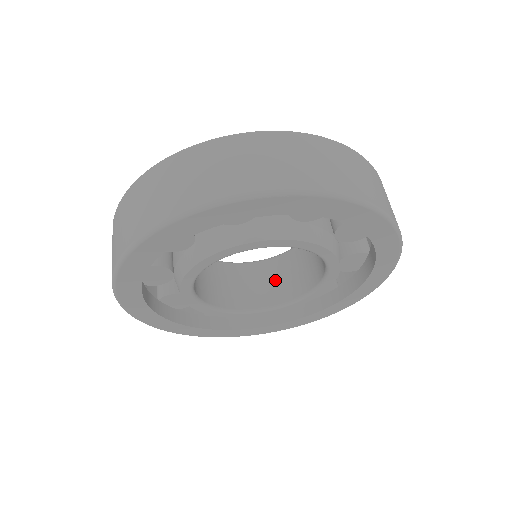
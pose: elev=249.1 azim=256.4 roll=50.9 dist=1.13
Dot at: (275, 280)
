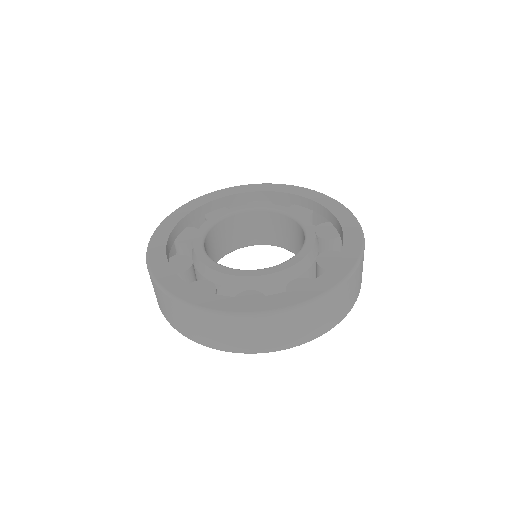
Dot at: (266, 228)
